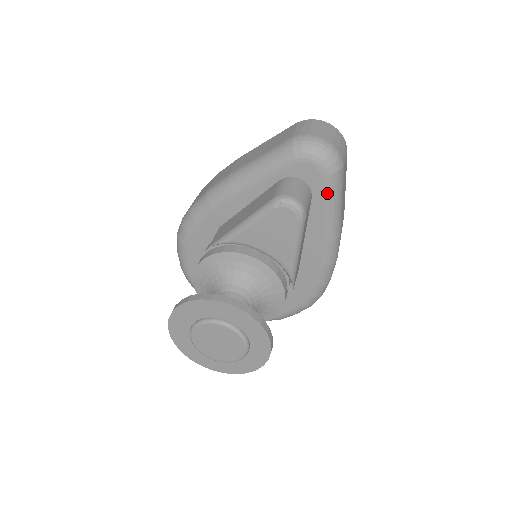
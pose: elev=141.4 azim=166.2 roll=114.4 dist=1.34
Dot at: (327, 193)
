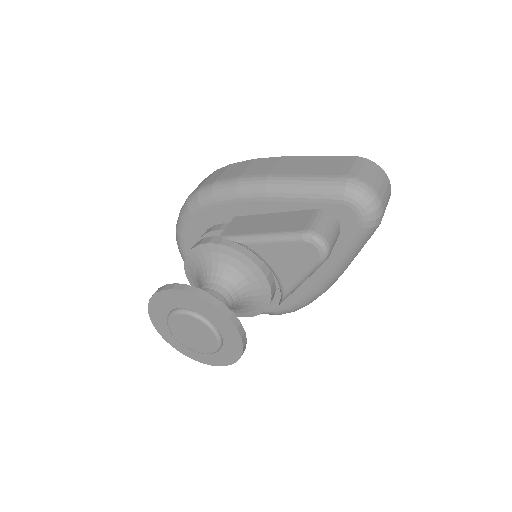
Dot at: (353, 241)
